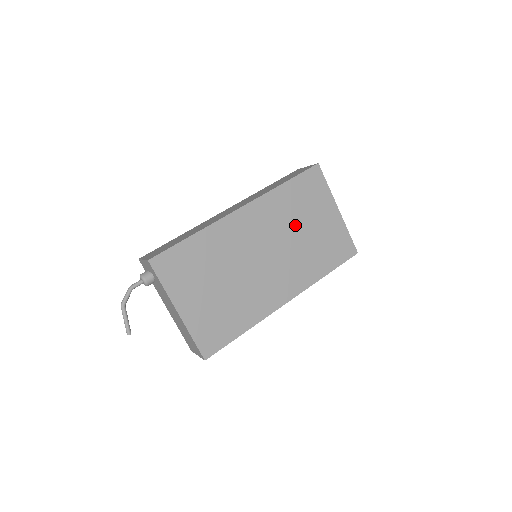
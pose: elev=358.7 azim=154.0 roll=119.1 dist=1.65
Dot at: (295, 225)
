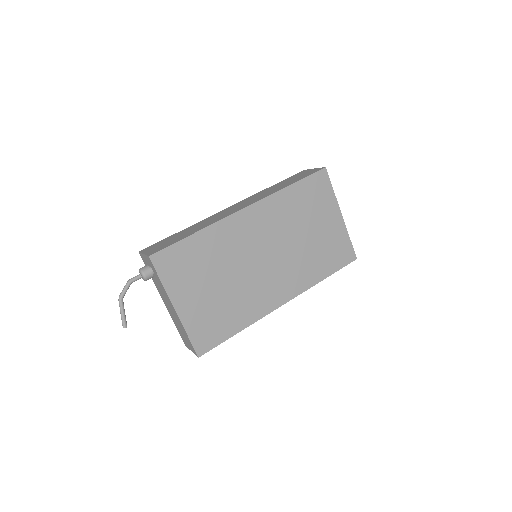
Dot at: (297, 228)
